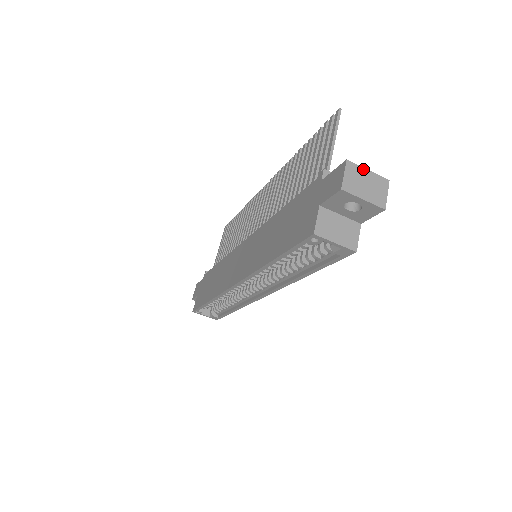
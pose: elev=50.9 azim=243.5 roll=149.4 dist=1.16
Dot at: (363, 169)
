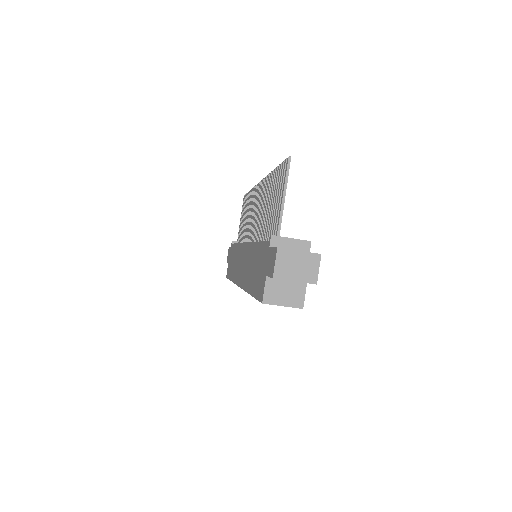
Dot at: (294, 252)
